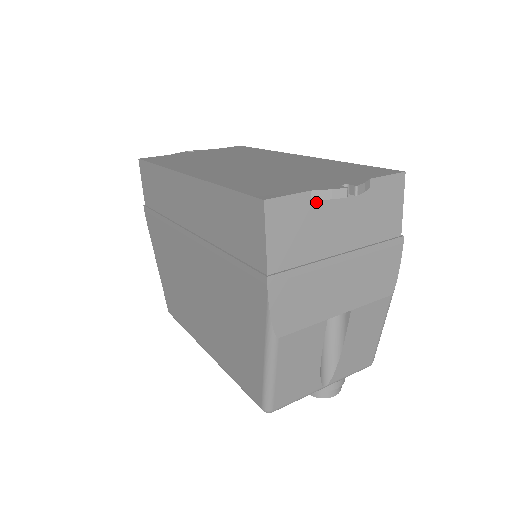
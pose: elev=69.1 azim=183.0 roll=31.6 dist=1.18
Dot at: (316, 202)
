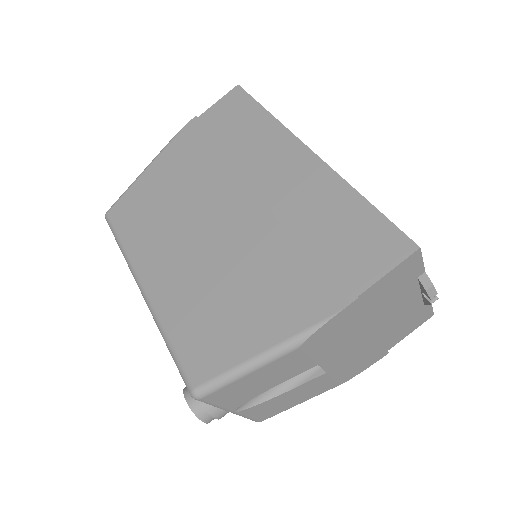
Dot at: (416, 281)
